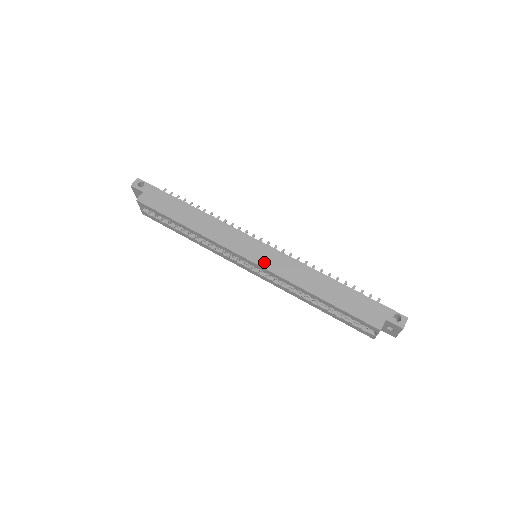
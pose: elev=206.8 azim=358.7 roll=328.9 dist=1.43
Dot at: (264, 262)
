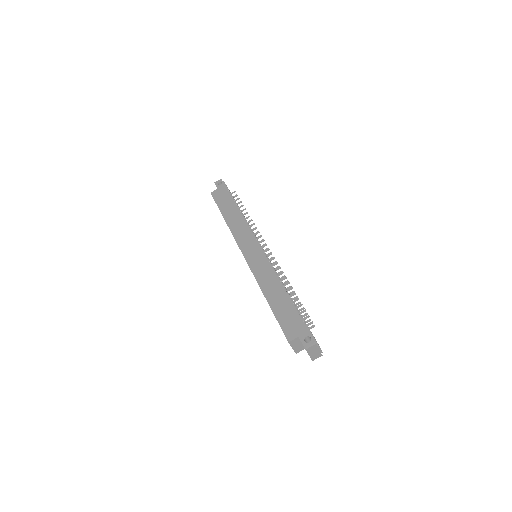
Dot at: (251, 260)
